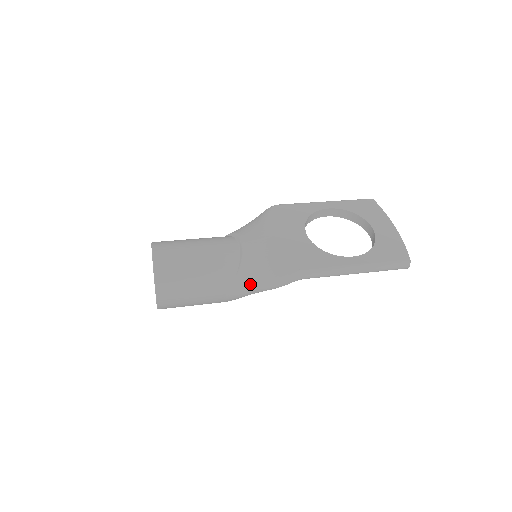
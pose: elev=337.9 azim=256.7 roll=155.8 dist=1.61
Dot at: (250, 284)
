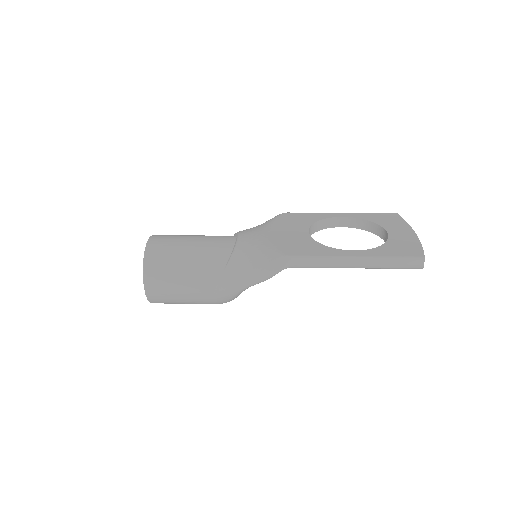
Dot at: (239, 275)
